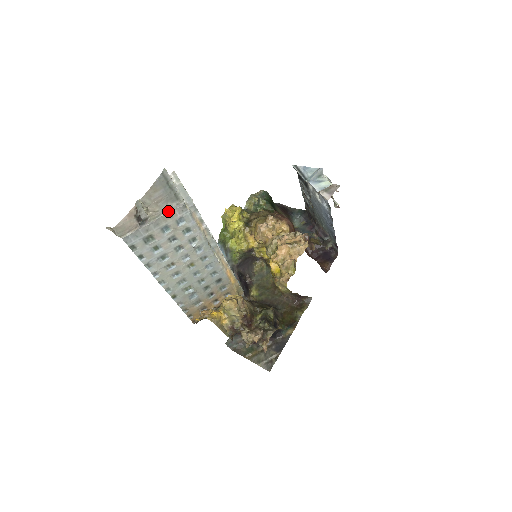
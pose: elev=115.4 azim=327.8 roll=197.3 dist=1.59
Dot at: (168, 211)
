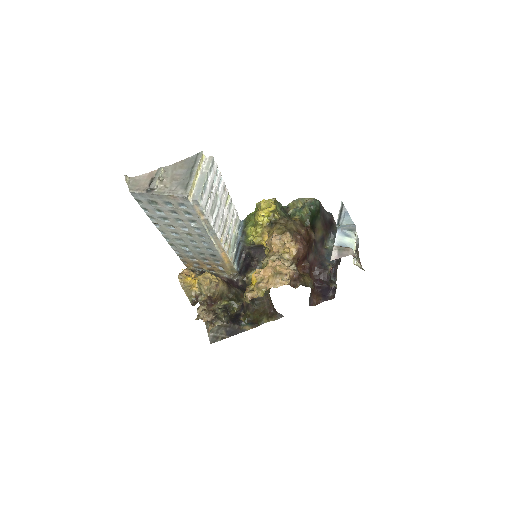
Dot at: (172, 194)
